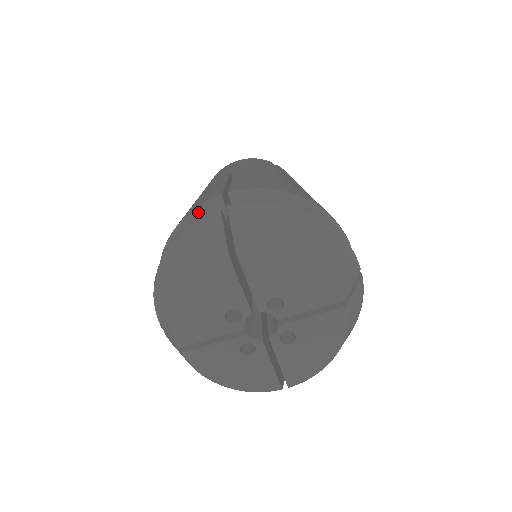
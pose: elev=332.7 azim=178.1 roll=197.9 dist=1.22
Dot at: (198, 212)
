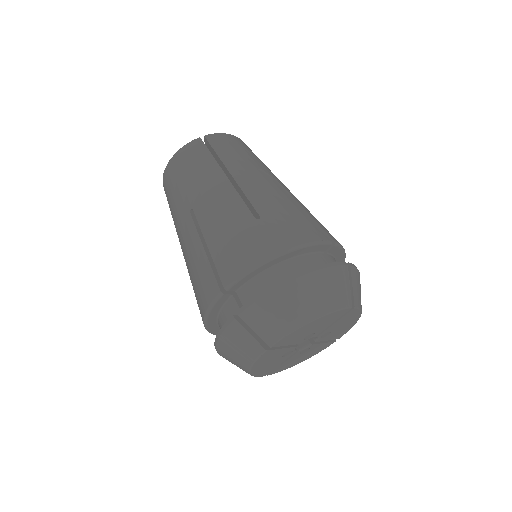
Dot at: (213, 308)
